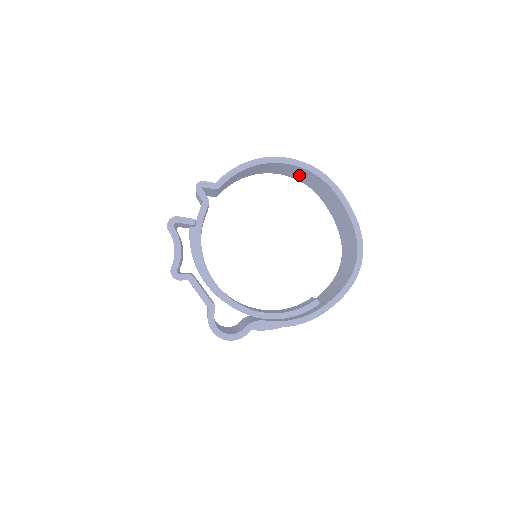
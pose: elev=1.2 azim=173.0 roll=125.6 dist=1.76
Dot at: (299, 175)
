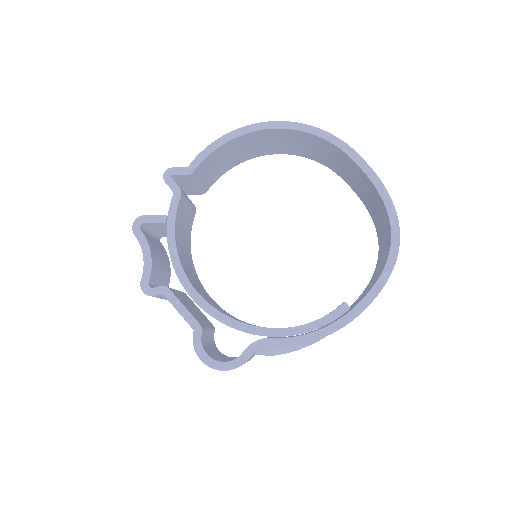
Dot at: (301, 147)
